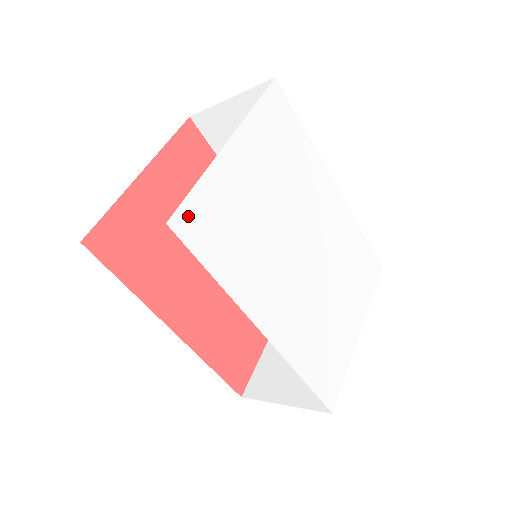
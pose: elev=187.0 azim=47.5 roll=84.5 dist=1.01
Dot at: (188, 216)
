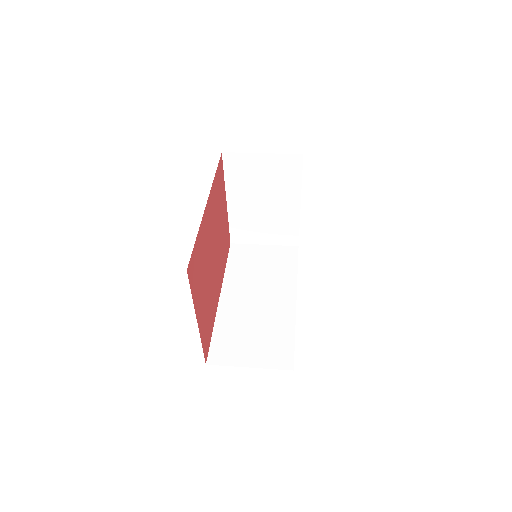
Dot at: occluded
